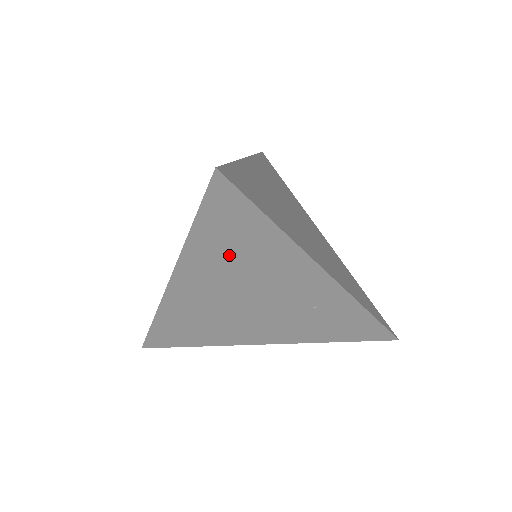
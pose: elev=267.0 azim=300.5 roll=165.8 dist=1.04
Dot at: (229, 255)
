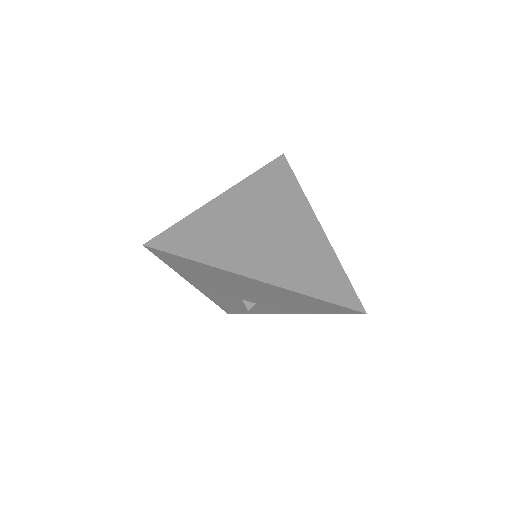
Dot at: (269, 192)
